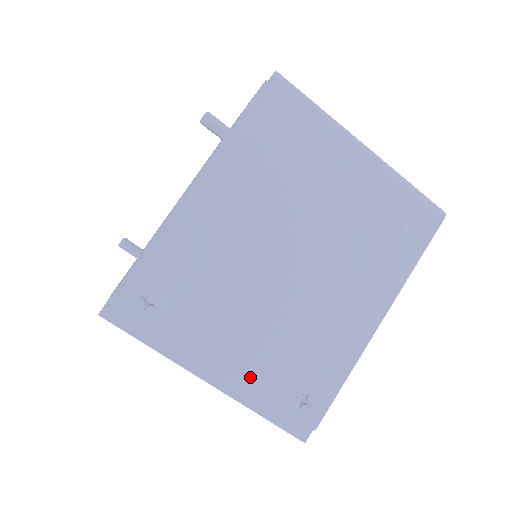
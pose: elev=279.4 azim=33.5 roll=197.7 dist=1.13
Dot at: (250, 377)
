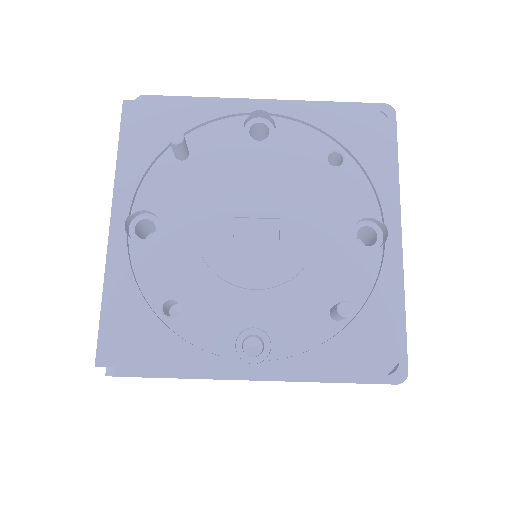
Dot at: occluded
